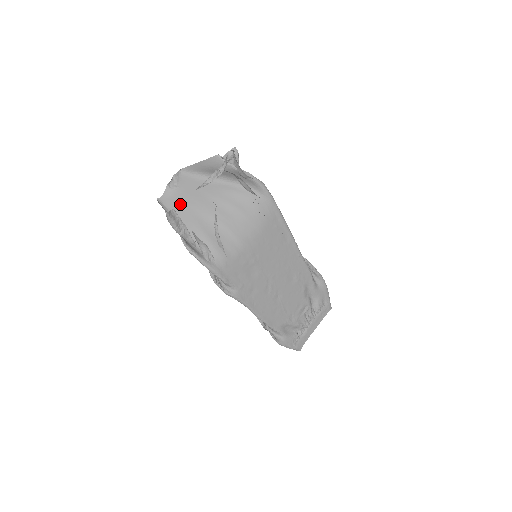
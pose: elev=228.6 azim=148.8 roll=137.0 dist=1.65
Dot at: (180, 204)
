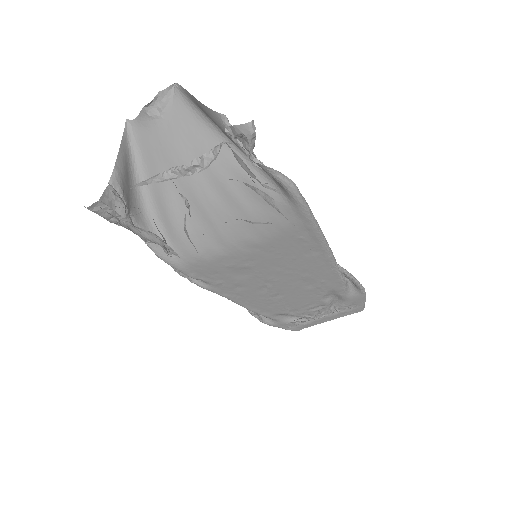
Dot at: (155, 149)
